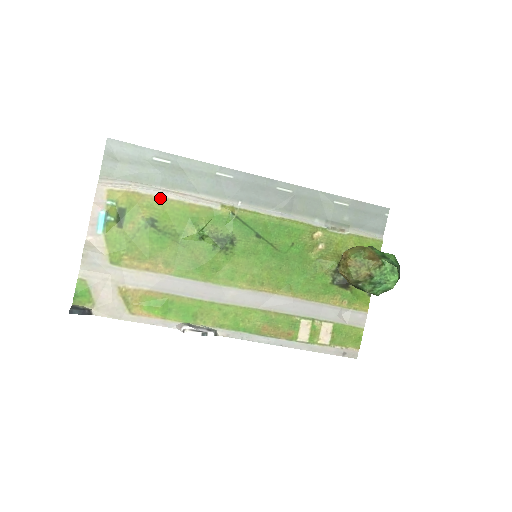
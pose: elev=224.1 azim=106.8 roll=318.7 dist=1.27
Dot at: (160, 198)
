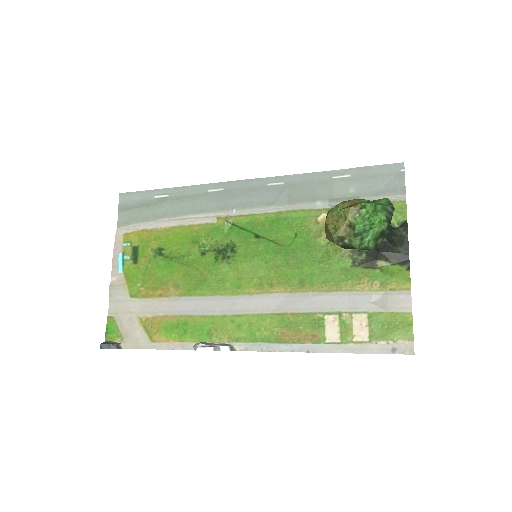
Dot at: (164, 228)
